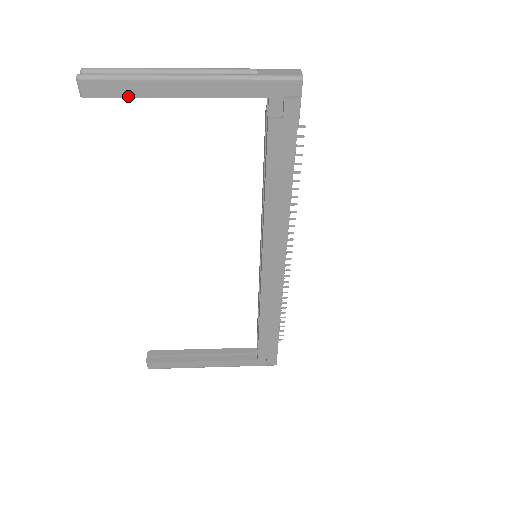
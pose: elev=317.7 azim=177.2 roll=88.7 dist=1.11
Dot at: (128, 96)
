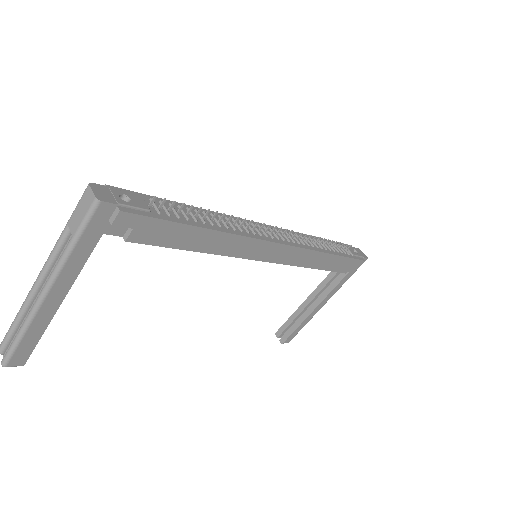
Dot at: (39, 338)
